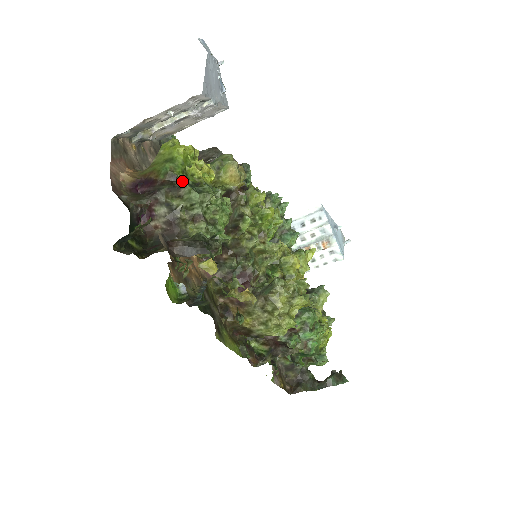
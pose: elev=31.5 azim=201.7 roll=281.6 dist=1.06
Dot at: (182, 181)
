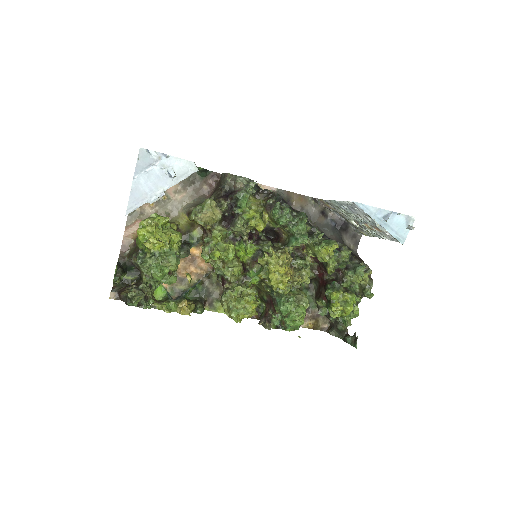
Dot at: (143, 250)
